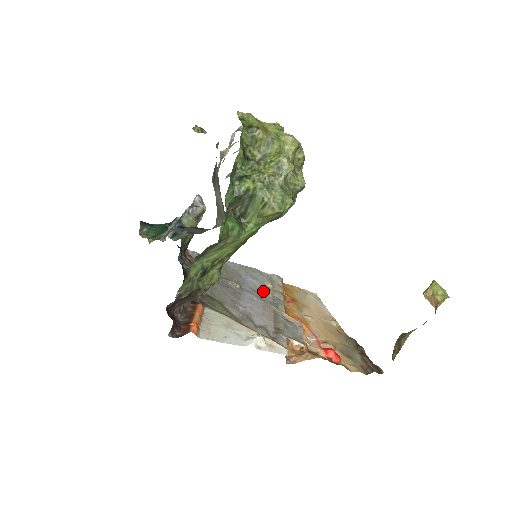
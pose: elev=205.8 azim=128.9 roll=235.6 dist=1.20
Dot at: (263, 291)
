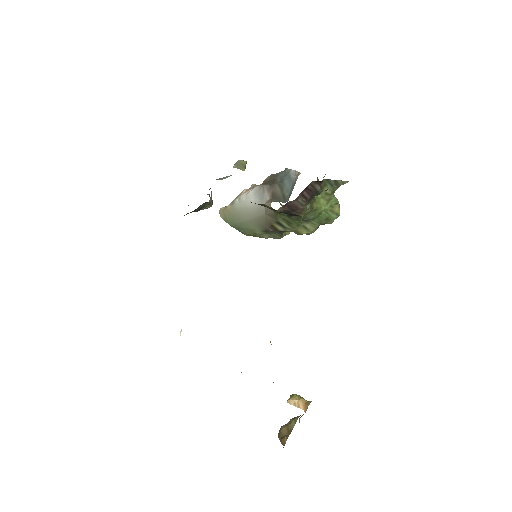
Dot at: occluded
